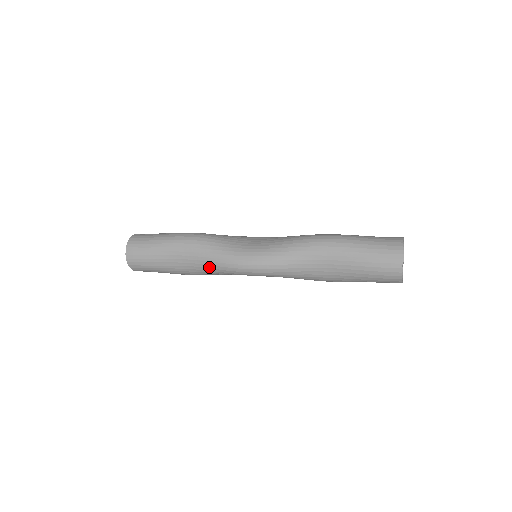
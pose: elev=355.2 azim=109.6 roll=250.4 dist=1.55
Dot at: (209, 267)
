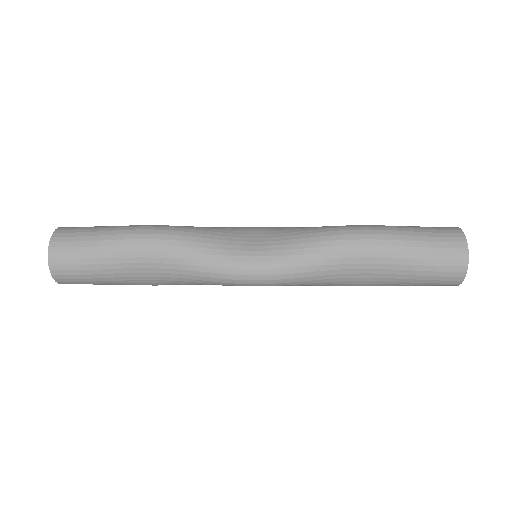
Dot at: (191, 278)
